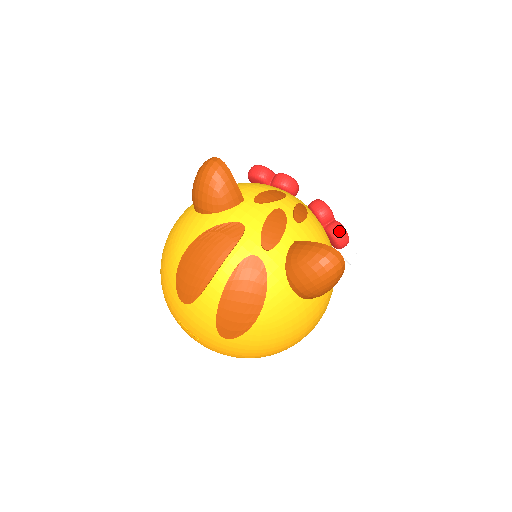
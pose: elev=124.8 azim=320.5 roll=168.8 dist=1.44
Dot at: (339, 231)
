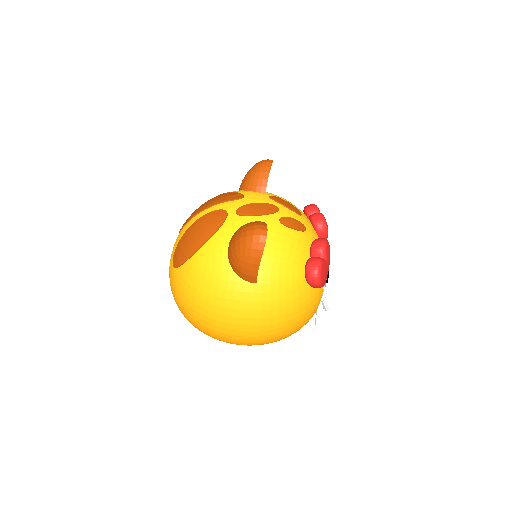
Dot at: (314, 261)
